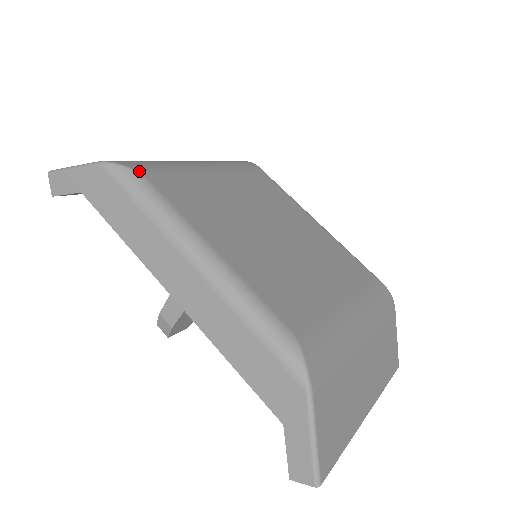
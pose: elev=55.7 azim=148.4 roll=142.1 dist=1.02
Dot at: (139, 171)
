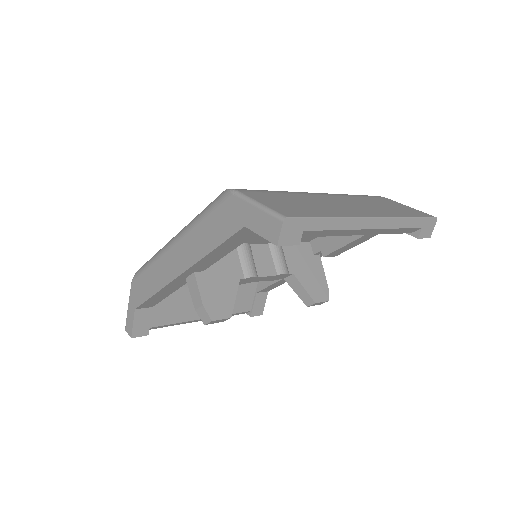
Dot at: occluded
